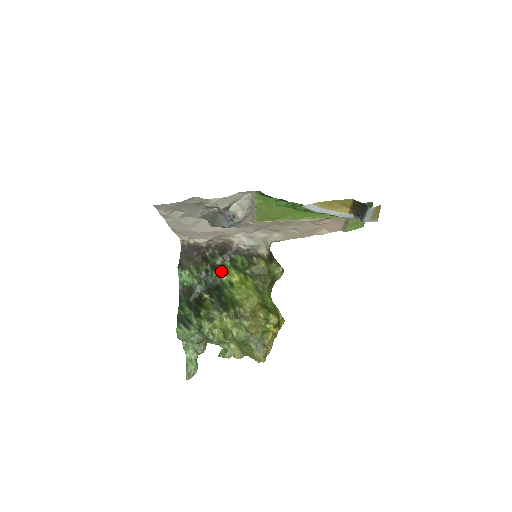
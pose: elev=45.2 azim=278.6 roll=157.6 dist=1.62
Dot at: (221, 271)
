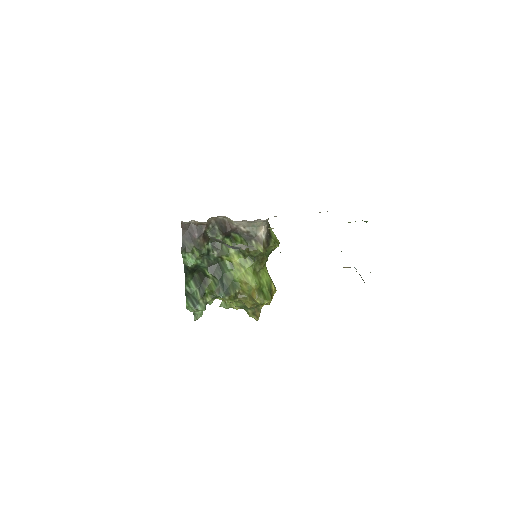
Dot at: (222, 250)
